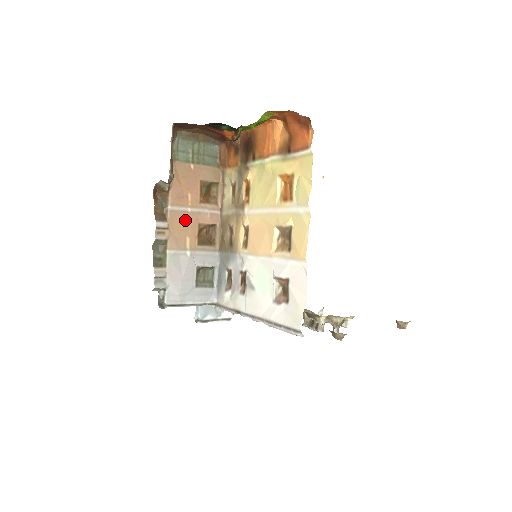
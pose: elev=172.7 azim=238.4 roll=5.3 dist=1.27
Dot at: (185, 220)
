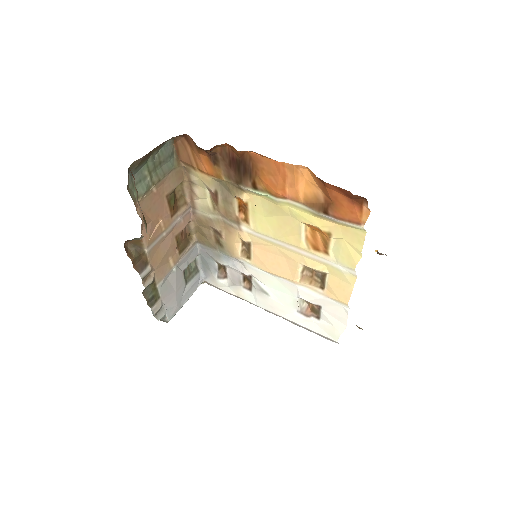
Dot at: (163, 246)
